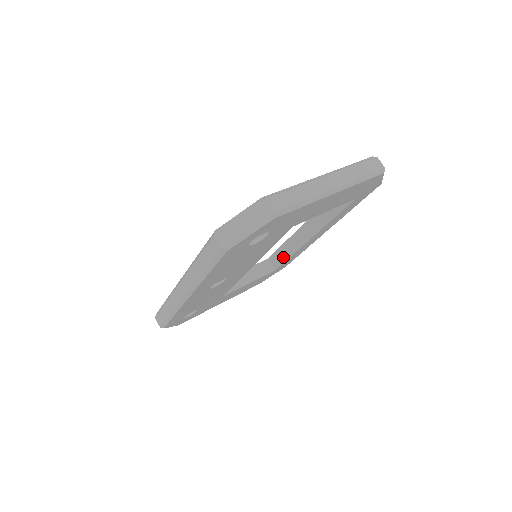
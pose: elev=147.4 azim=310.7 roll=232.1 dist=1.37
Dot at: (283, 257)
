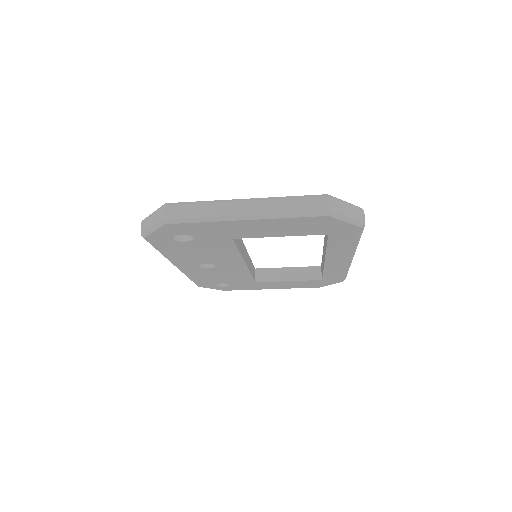
Dot at: (322, 269)
